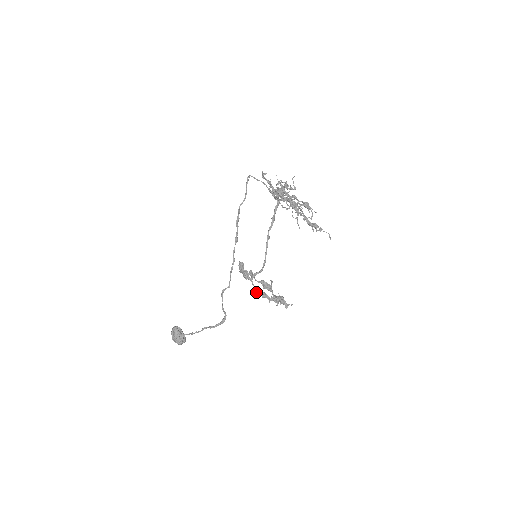
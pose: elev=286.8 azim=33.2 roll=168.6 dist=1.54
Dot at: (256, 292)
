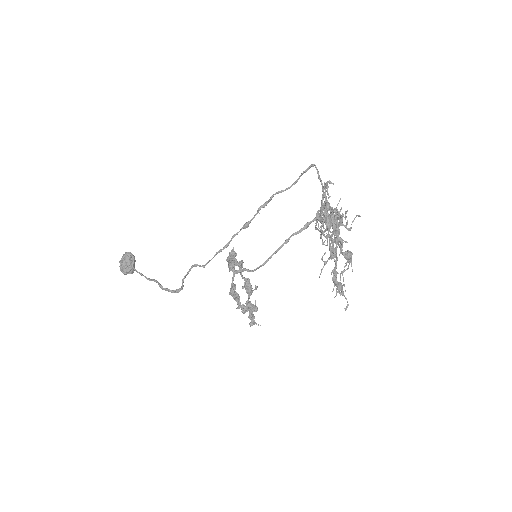
Dot at: (230, 289)
